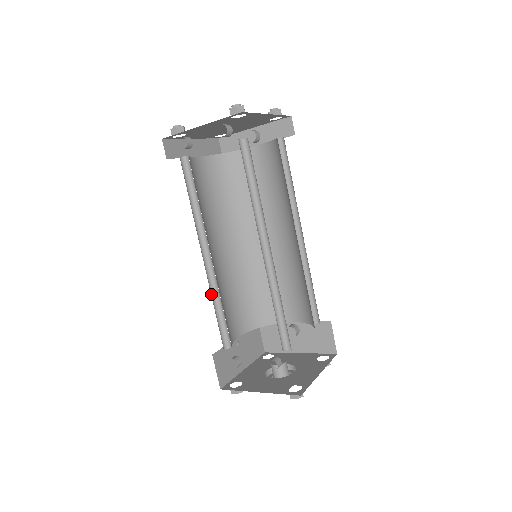
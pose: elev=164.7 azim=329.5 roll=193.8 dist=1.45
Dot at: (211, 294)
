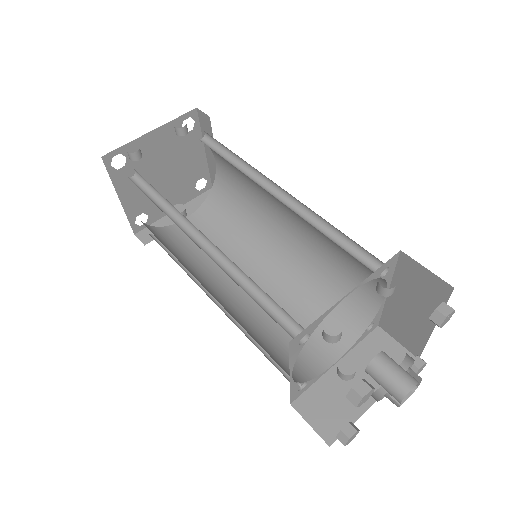
Dot at: (232, 279)
